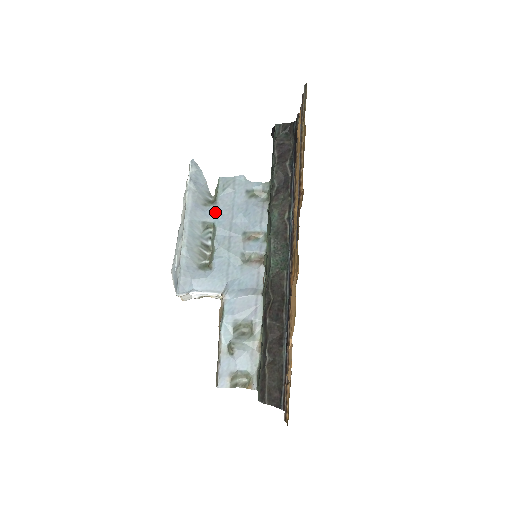
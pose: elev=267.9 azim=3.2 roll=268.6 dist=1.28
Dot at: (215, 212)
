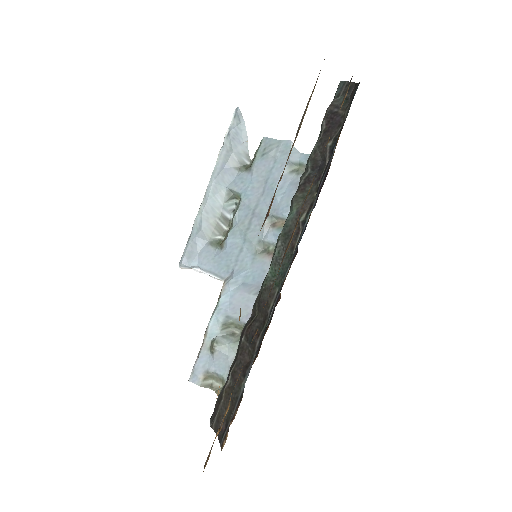
Dot at: (245, 181)
